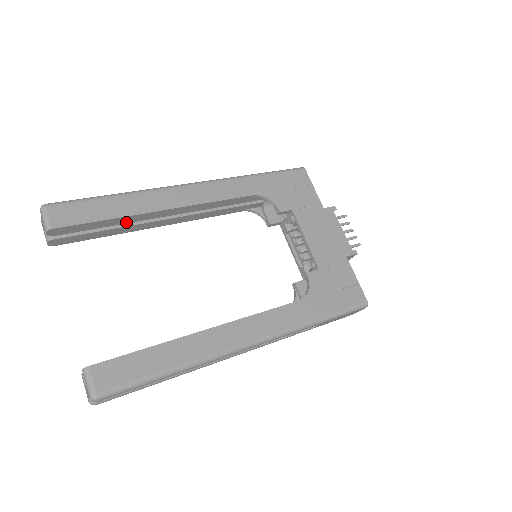
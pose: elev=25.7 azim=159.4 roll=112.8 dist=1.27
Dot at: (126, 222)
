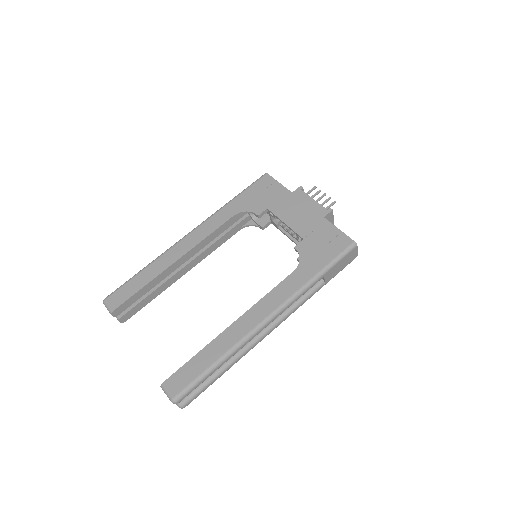
Dot at: (158, 283)
